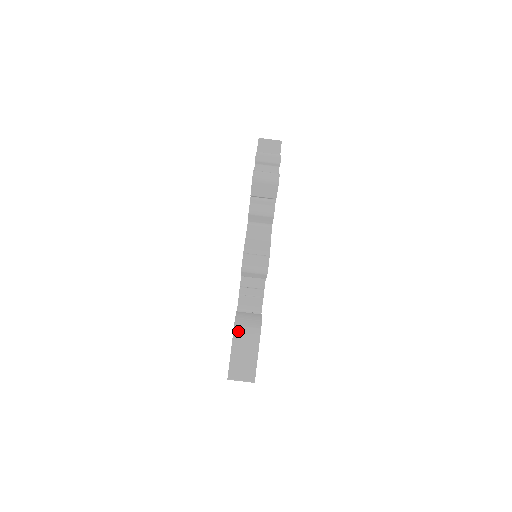
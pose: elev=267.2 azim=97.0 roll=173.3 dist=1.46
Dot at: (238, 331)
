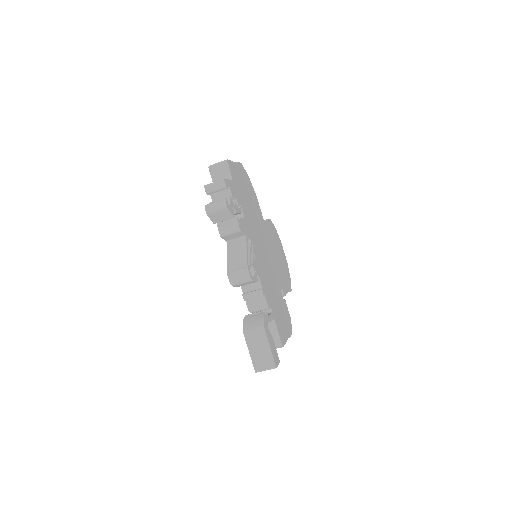
Dot at: (247, 334)
